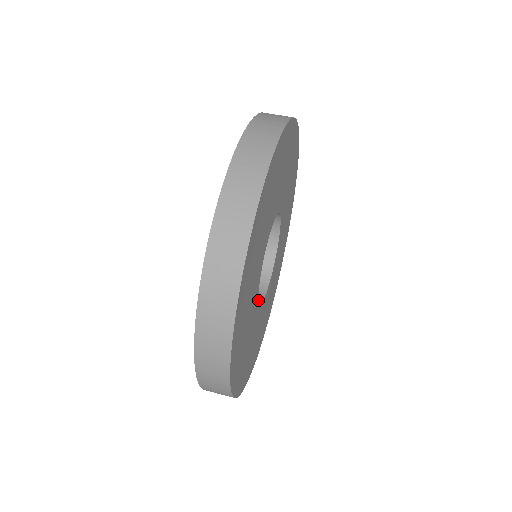
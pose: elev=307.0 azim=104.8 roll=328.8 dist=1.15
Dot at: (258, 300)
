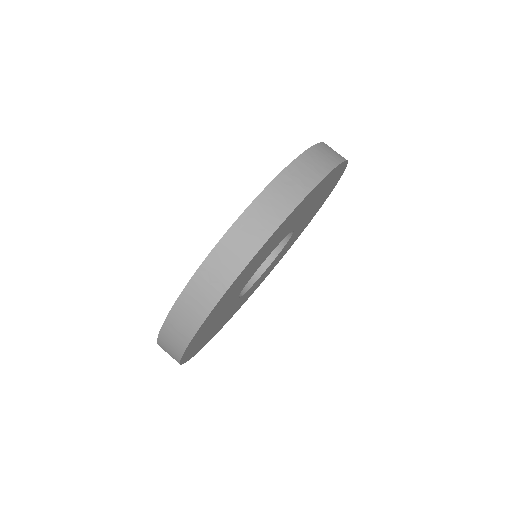
Dot at: (238, 297)
